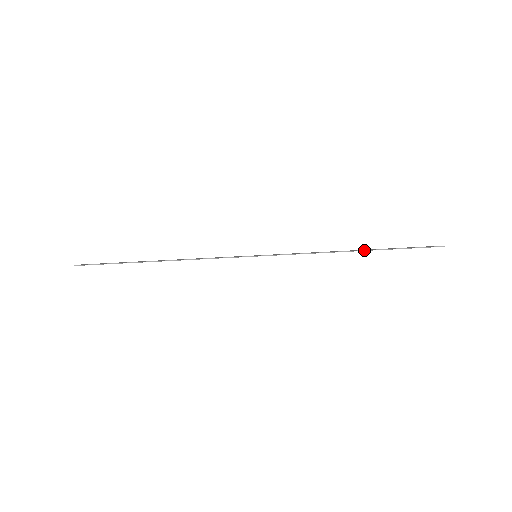
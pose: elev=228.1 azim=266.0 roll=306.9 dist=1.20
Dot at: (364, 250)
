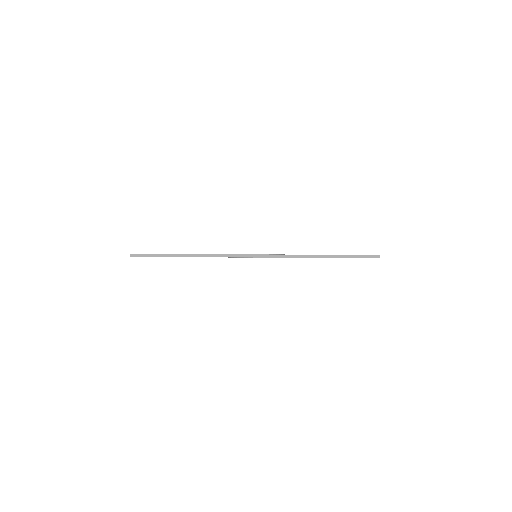
Dot at: occluded
